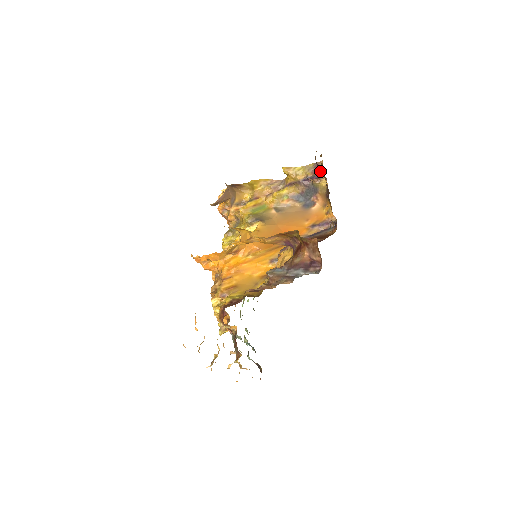
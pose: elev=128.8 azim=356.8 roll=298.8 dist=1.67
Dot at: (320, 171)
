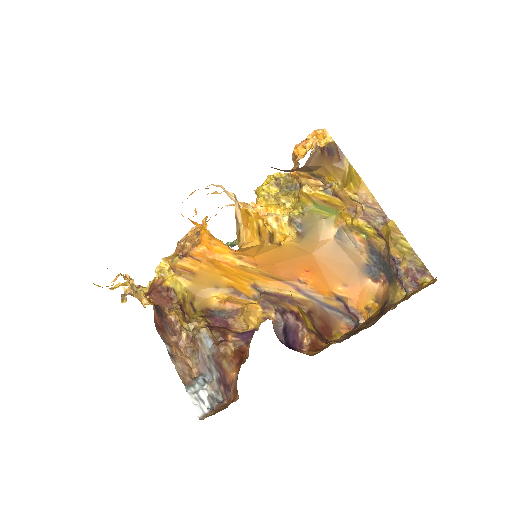
Dot at: (414, 283)
